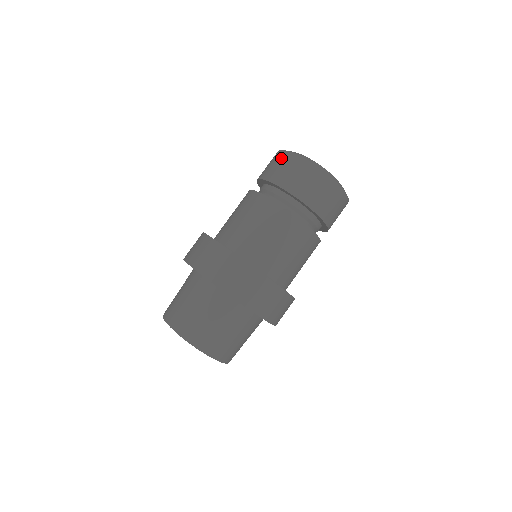
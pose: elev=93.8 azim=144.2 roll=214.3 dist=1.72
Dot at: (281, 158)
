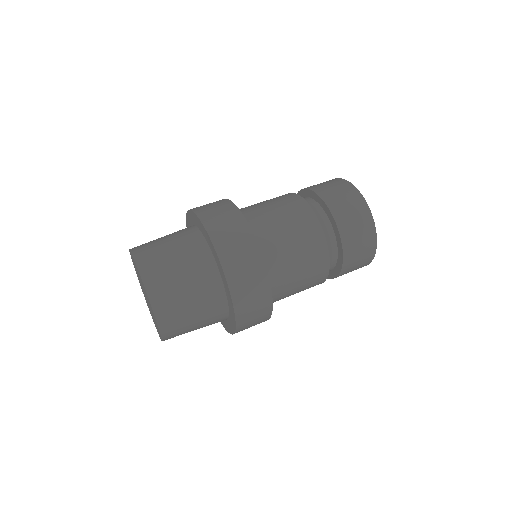
Dot at: (343, 186)
